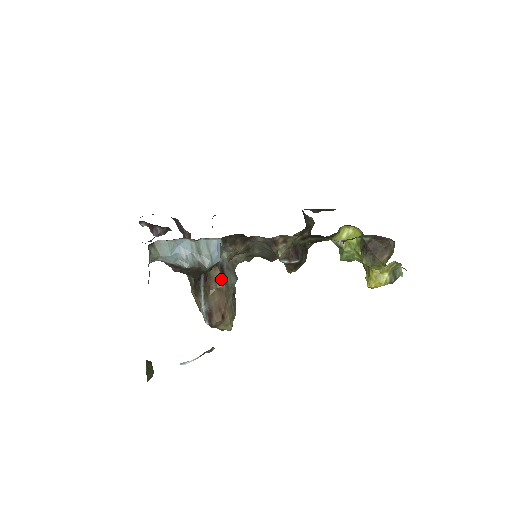
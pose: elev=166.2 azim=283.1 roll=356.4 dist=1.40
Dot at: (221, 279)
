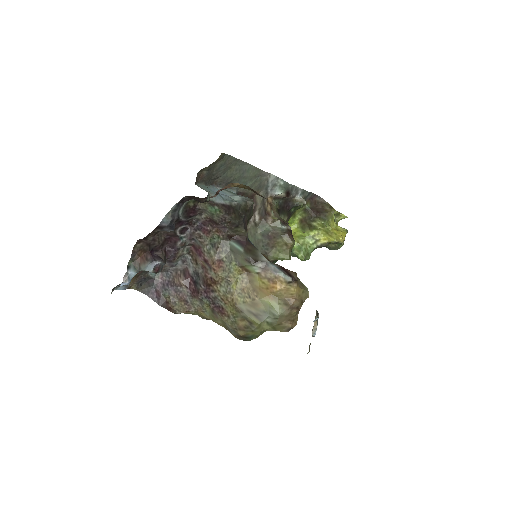
Dot at: occluded
